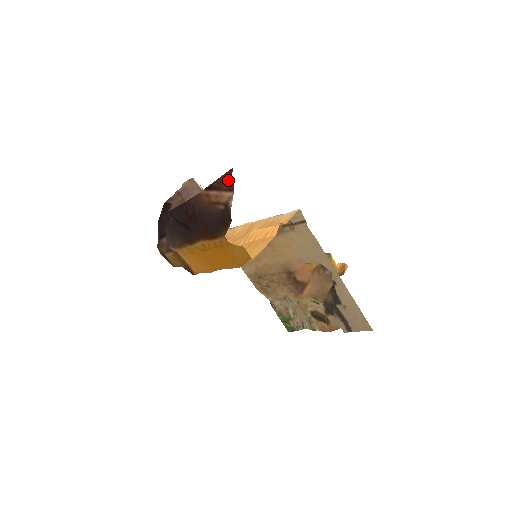
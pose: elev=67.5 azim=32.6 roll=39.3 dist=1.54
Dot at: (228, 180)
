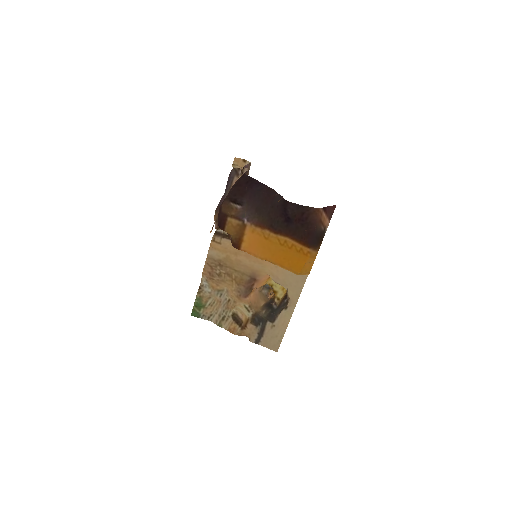
Dot at: (332, 211)
